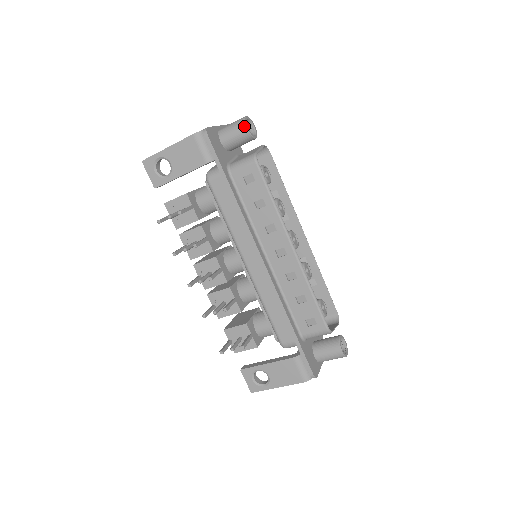
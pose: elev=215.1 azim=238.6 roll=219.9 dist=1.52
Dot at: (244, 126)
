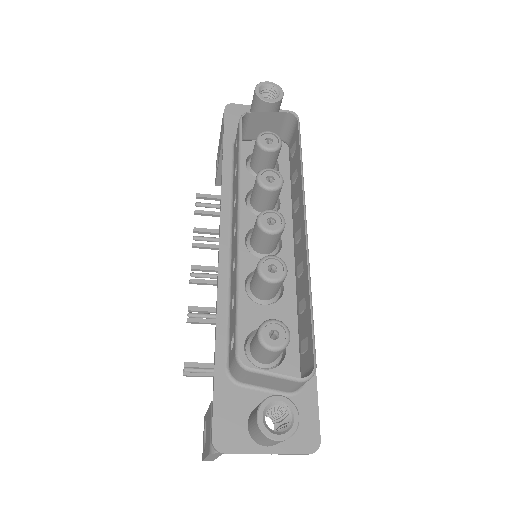
Dot at: (255, 89)
